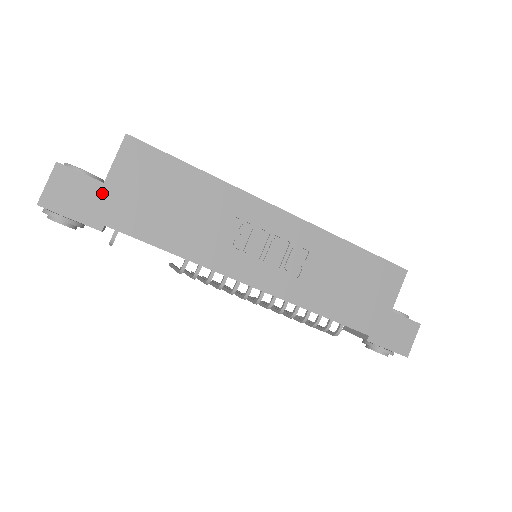
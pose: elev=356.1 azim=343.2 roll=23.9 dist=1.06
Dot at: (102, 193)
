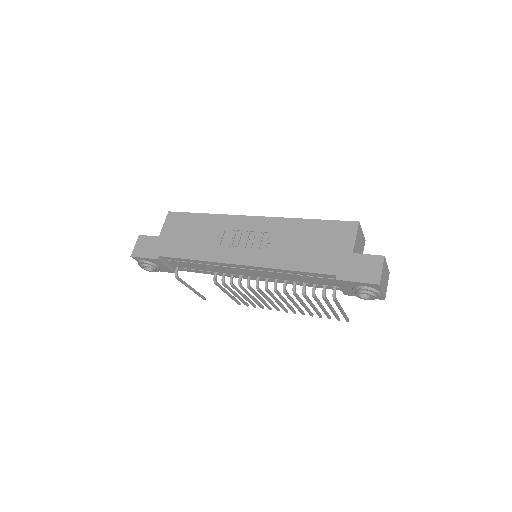
Dot at: (158, 241)
